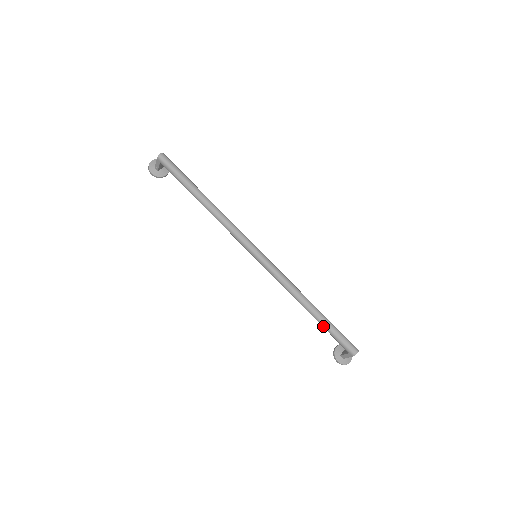
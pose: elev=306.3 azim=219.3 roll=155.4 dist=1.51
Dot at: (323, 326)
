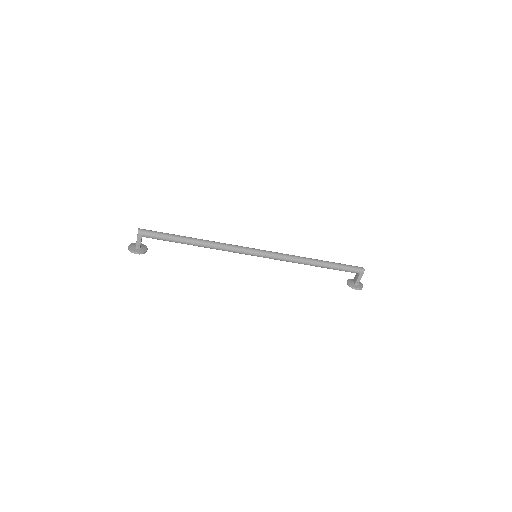
Dot at: (333, 267)
